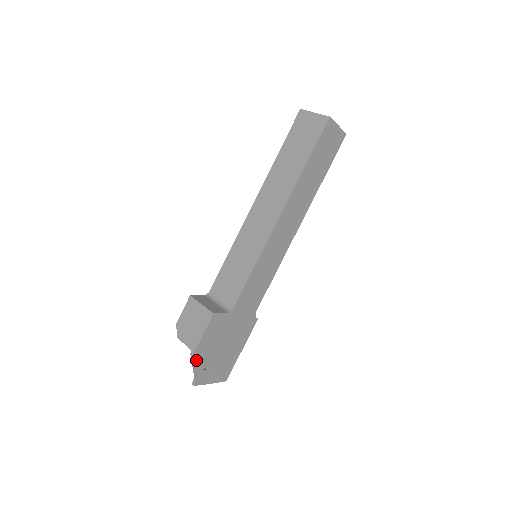
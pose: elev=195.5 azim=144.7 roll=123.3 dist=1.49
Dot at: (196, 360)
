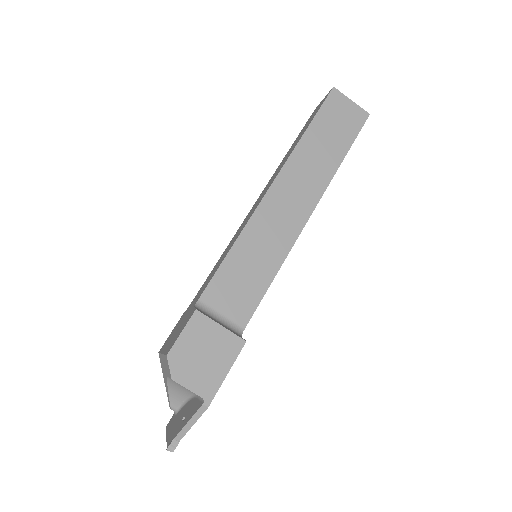
Dot at: (201, 413)
